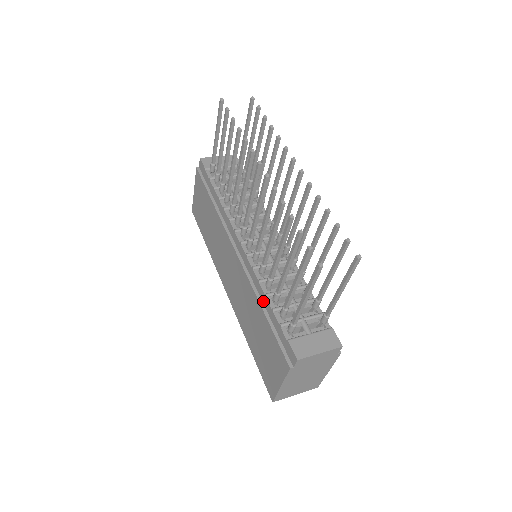
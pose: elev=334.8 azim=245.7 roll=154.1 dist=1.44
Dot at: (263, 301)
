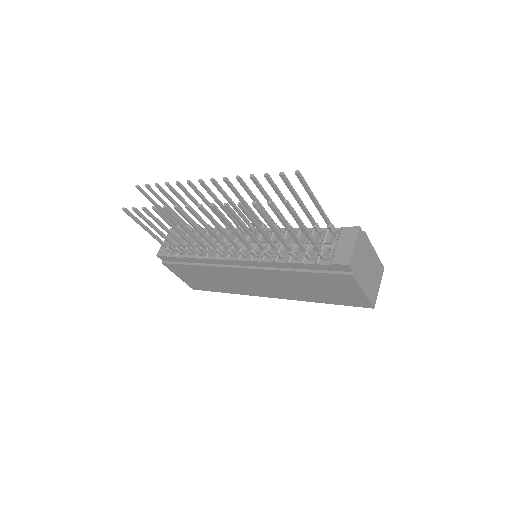
Dot at: (291, 268)
